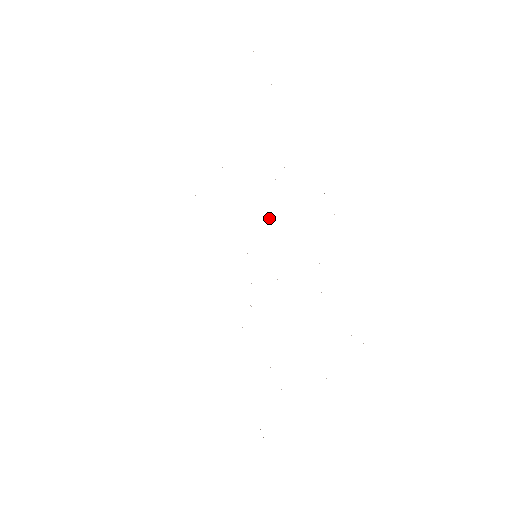
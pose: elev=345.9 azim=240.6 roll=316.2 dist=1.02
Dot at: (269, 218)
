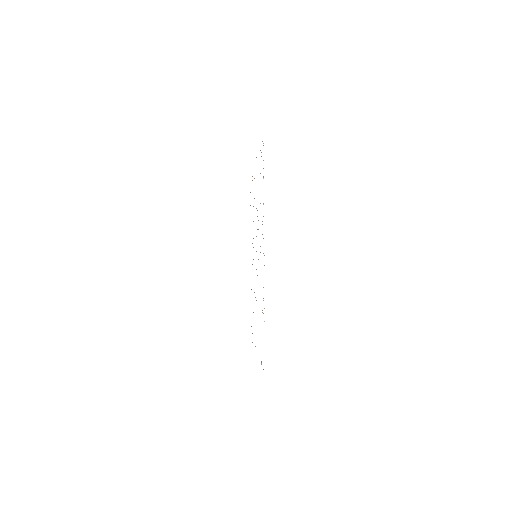
Dot at: occluded
